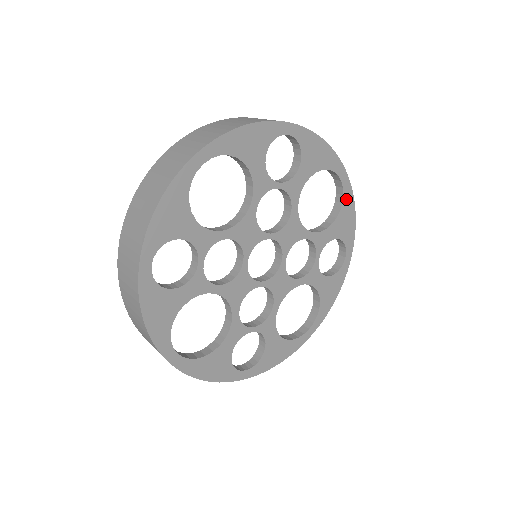
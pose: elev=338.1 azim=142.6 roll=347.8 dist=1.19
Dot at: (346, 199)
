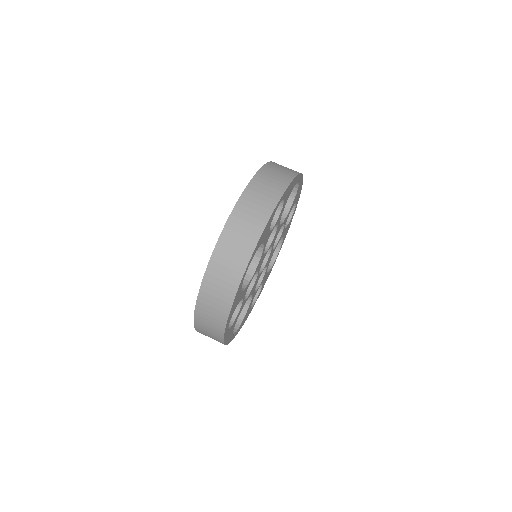
Dot at: (300, 184)
